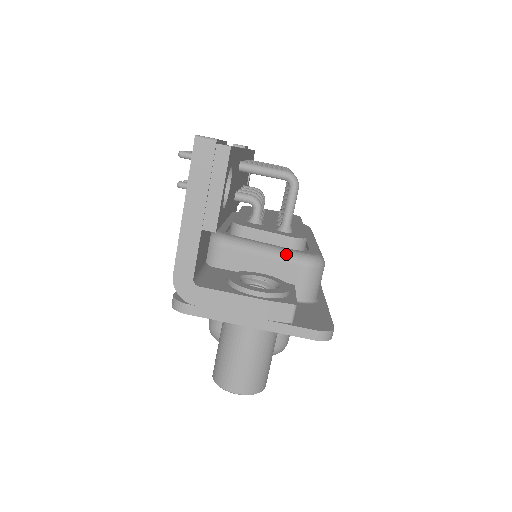
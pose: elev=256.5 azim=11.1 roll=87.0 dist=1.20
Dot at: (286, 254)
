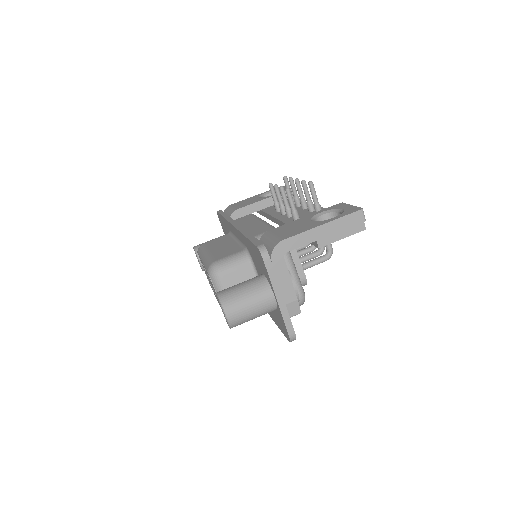
Dot at: (299, 282)
